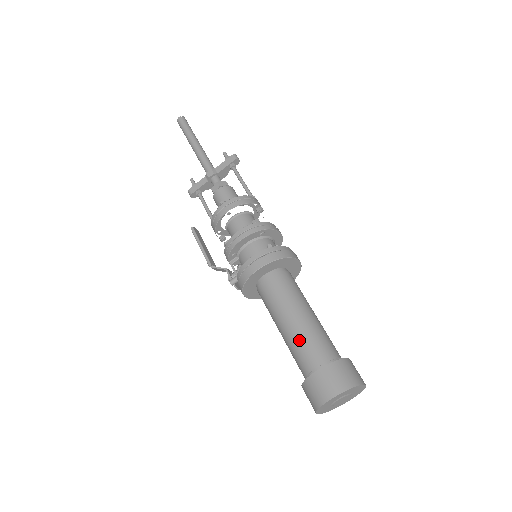
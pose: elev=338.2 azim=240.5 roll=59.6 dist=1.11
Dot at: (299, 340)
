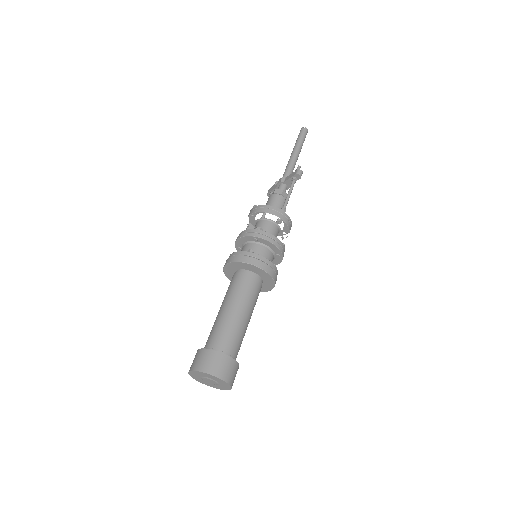
Dot at: (214, 325)
